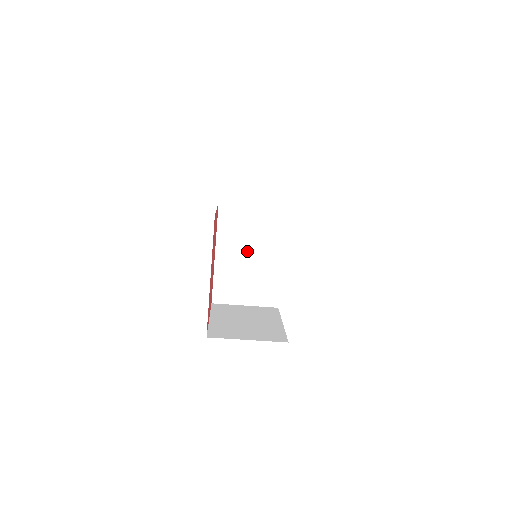
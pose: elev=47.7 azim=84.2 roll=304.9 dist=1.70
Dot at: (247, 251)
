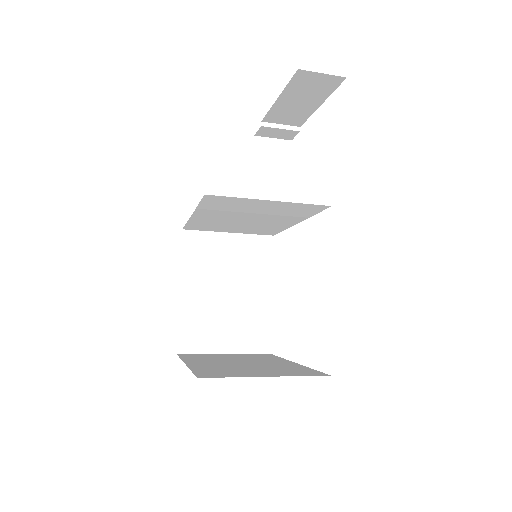
Dot at: (244, 217)
